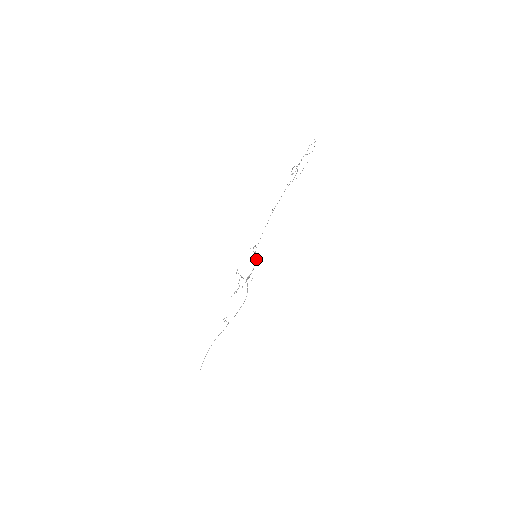
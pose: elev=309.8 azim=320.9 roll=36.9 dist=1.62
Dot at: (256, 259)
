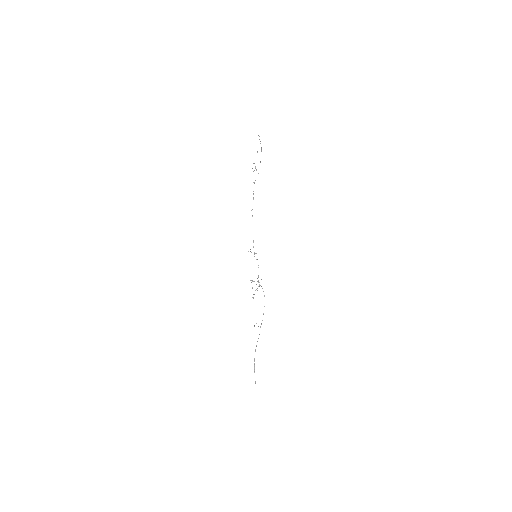
Dot at: (257, 259)
